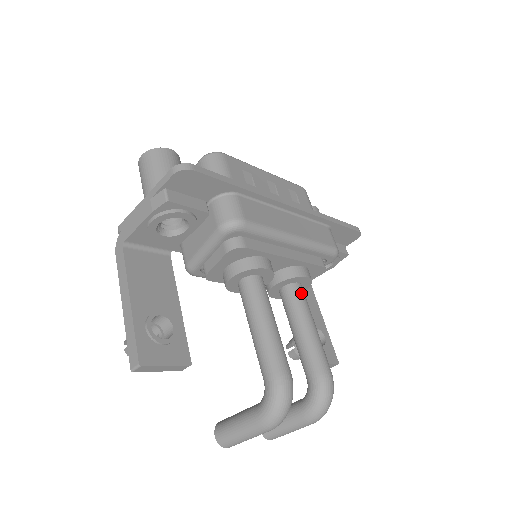
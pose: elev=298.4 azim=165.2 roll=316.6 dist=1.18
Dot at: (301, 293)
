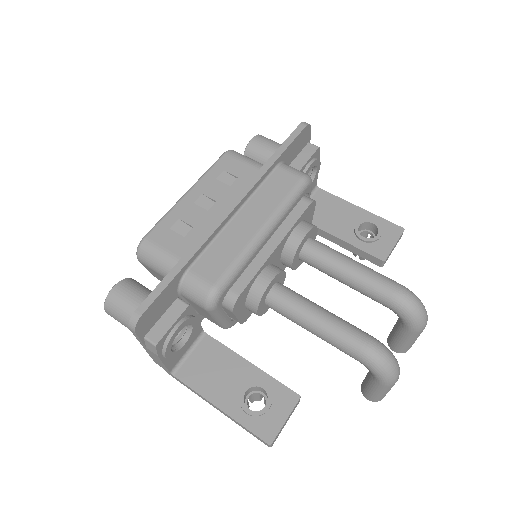
Dot at: (316, 249)
